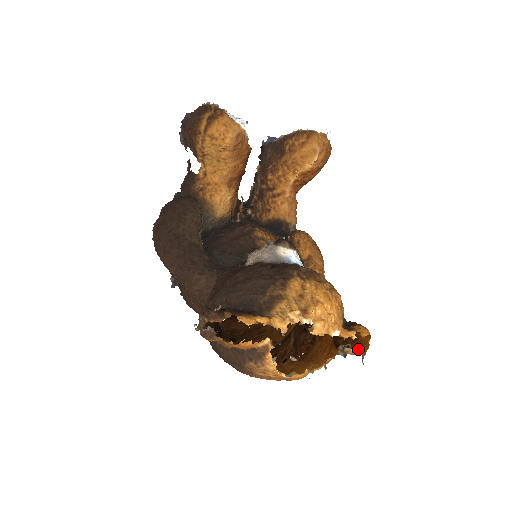
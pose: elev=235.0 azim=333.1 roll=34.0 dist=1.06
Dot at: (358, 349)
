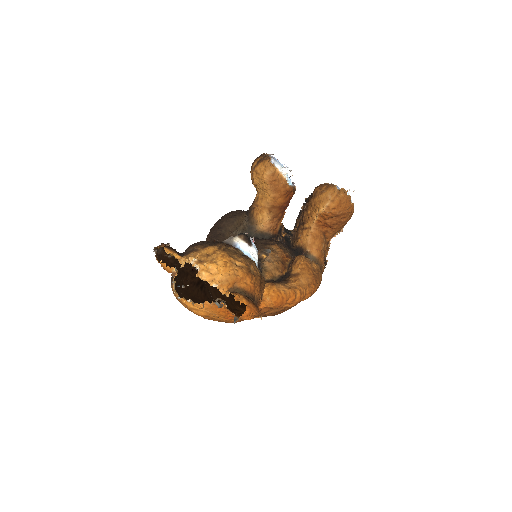
Dot at: (246, 319)
